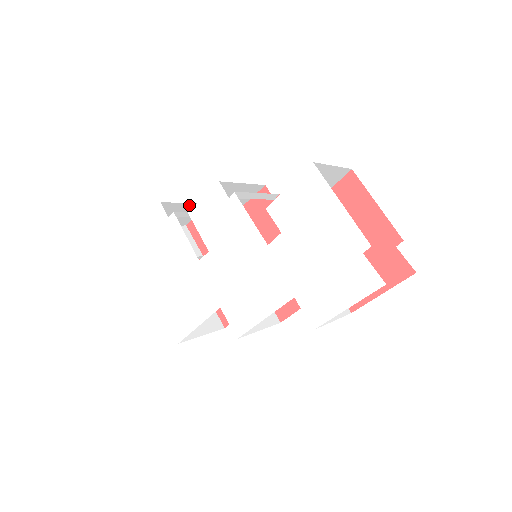
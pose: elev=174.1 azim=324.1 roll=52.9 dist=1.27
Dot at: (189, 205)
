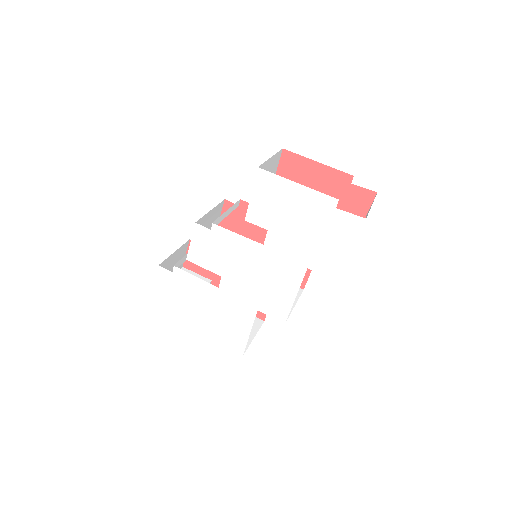
Dot at: (177, 251)
